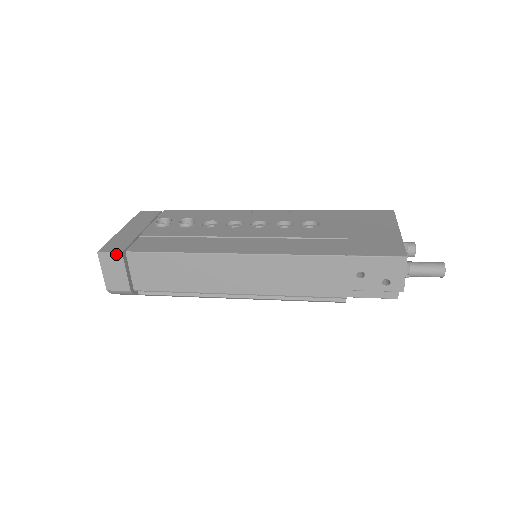
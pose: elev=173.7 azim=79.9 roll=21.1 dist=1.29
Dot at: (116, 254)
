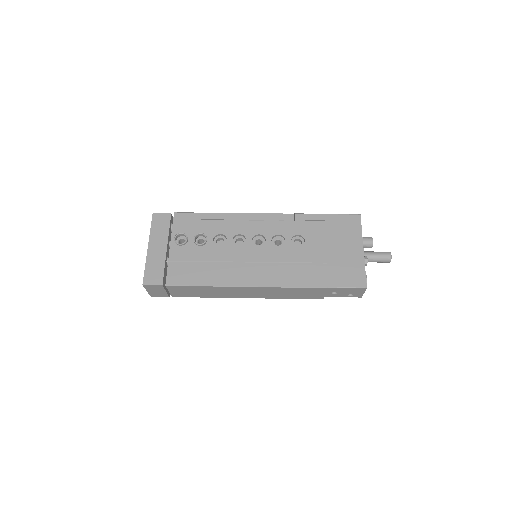
Dot at: (158, 286)
